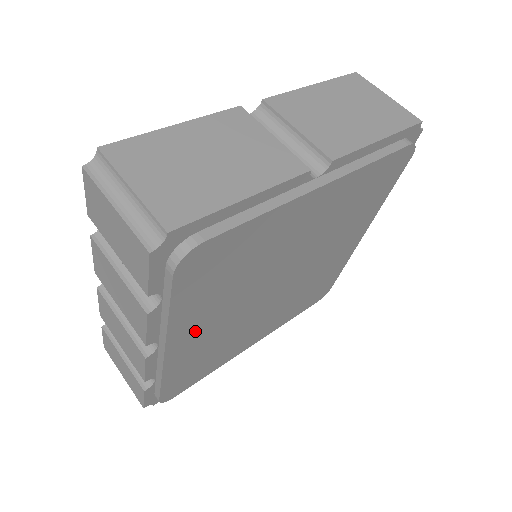
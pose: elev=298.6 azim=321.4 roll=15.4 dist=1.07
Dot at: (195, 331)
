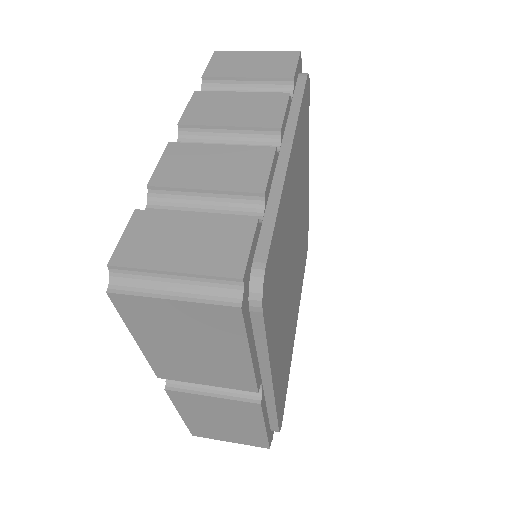
Dot at: (292, 176)
